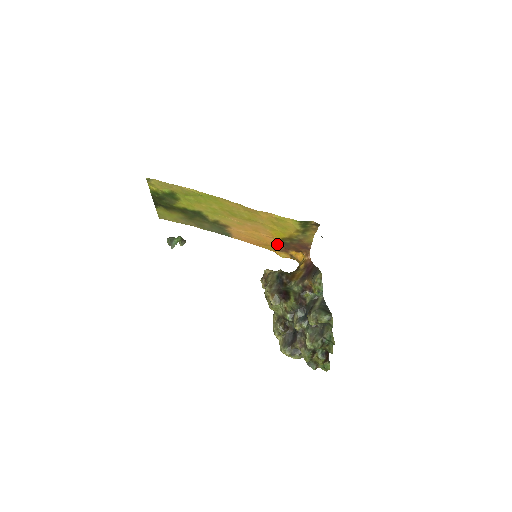
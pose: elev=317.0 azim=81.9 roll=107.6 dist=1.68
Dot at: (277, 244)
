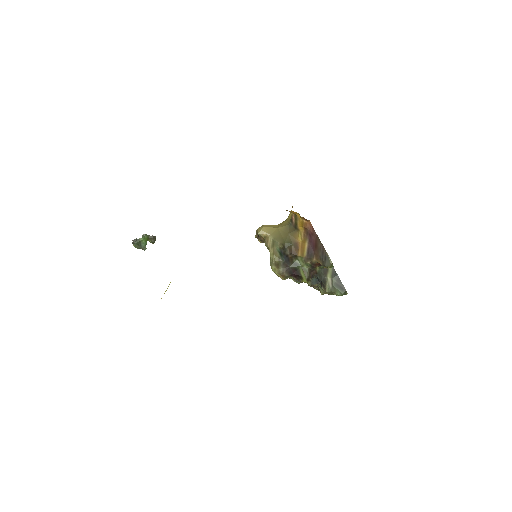
Dot at: occluded
